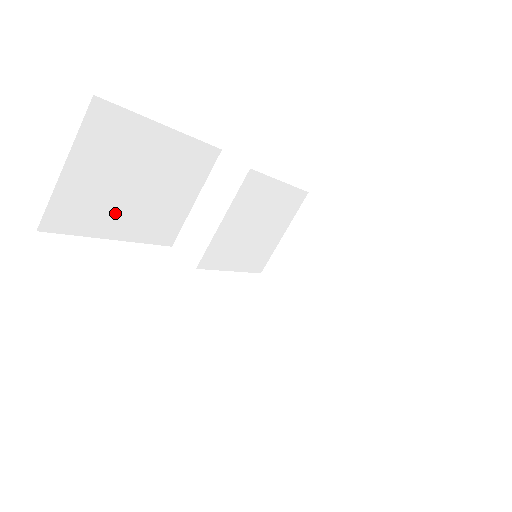
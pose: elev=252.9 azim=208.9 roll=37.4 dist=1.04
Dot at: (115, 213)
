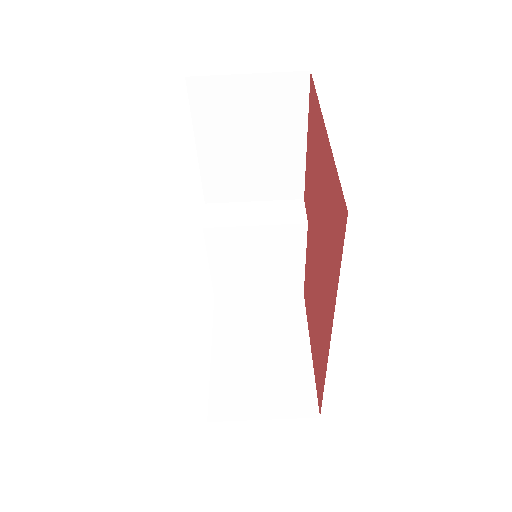
Dot at: (221, 136)
